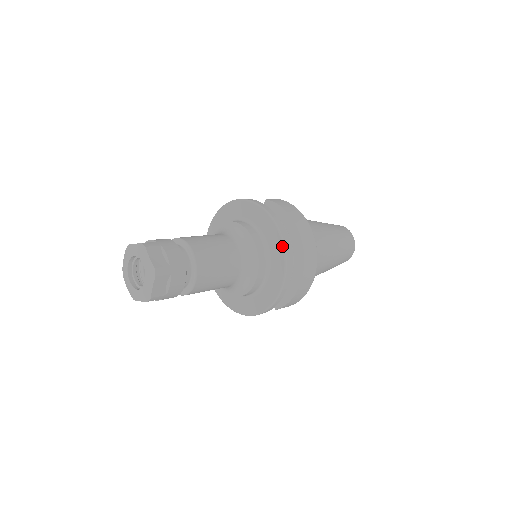
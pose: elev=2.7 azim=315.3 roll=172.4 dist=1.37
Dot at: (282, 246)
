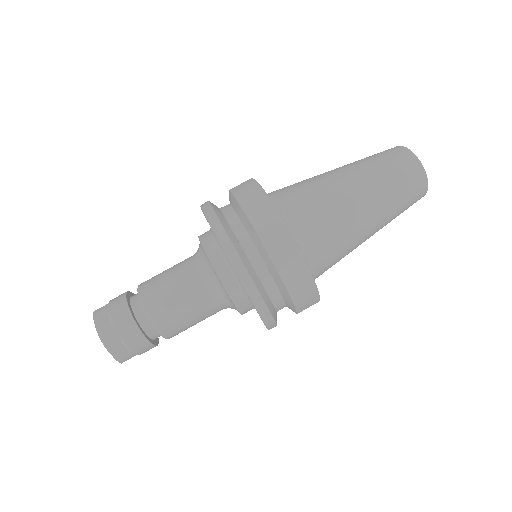
Dot at: occluded
